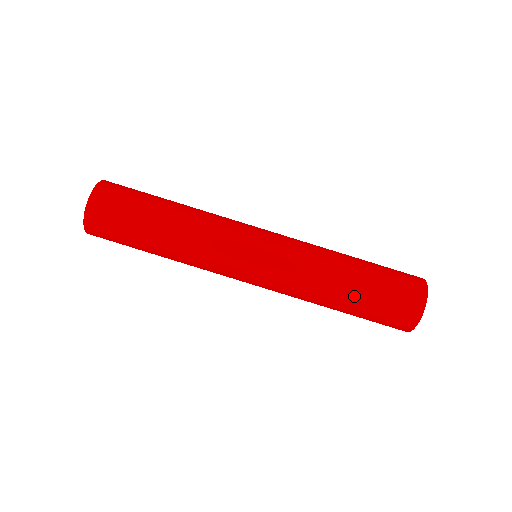
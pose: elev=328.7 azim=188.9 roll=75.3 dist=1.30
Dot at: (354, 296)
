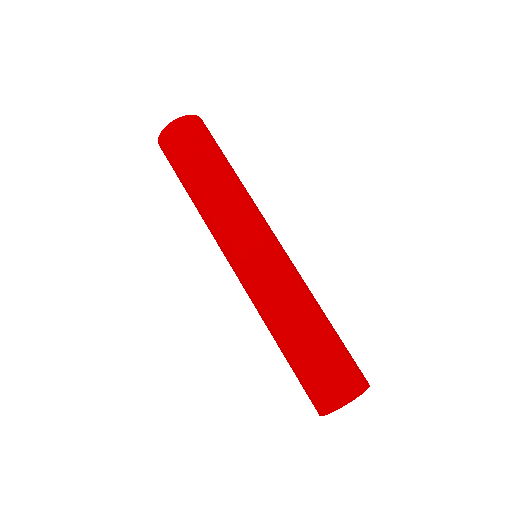
Dot at: (322, 330)
